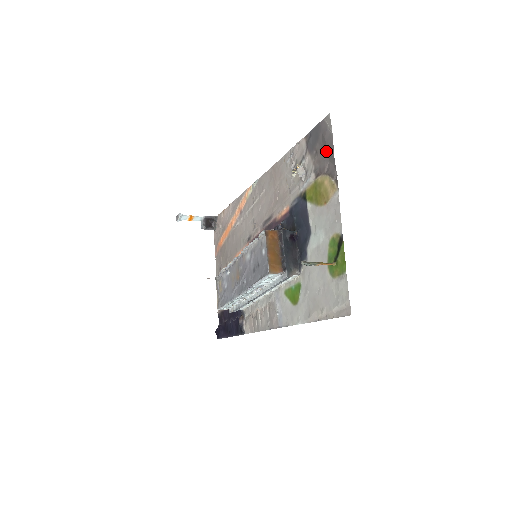
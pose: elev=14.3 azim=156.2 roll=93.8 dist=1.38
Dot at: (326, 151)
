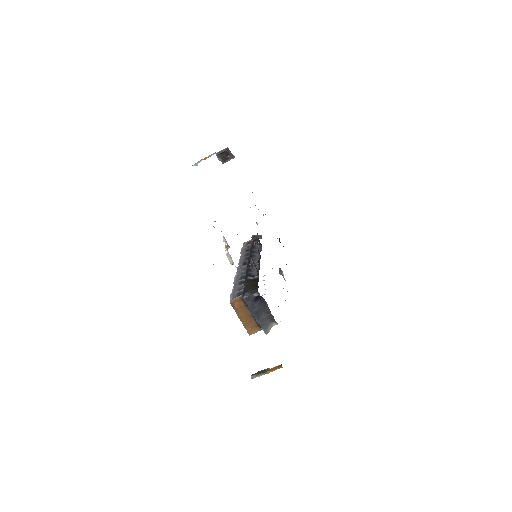
Dot at: occluded
